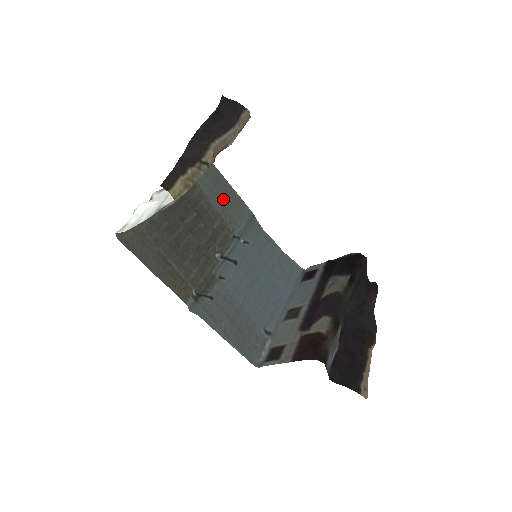
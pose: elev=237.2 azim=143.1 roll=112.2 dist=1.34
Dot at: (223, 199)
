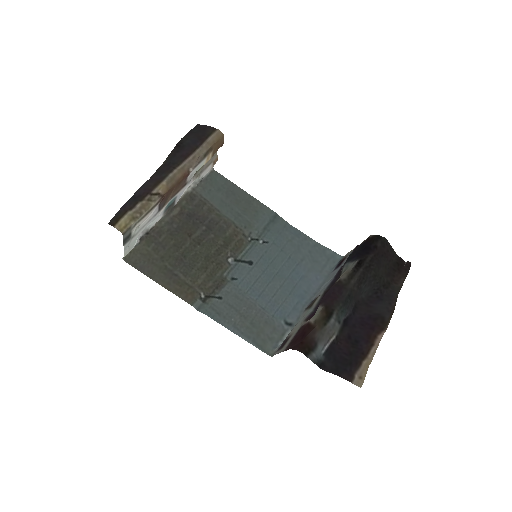
Dot at: (238, 208)
